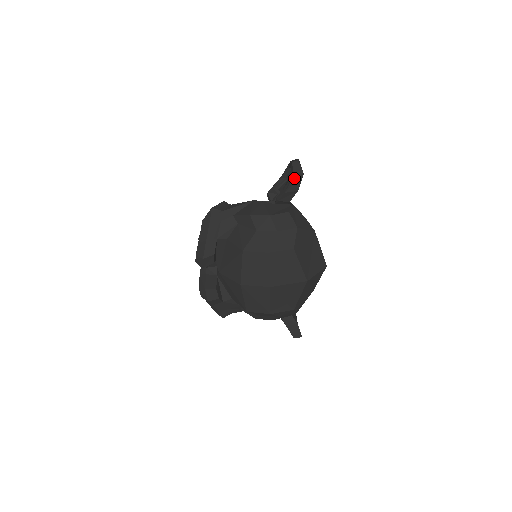
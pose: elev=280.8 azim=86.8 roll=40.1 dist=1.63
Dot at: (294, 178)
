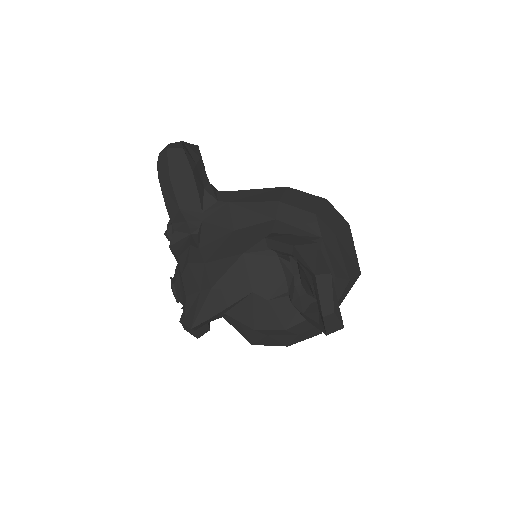
Dot at: (326, 332)
